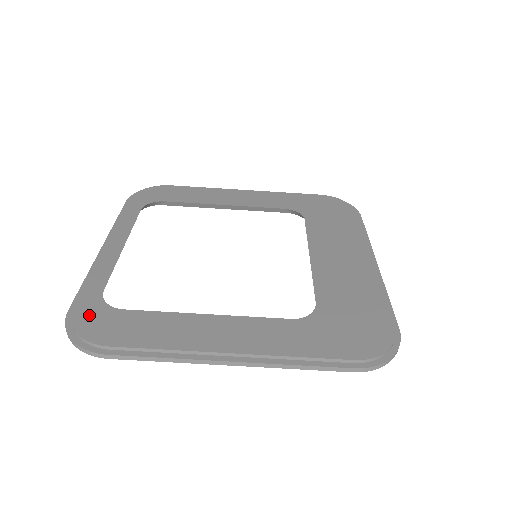
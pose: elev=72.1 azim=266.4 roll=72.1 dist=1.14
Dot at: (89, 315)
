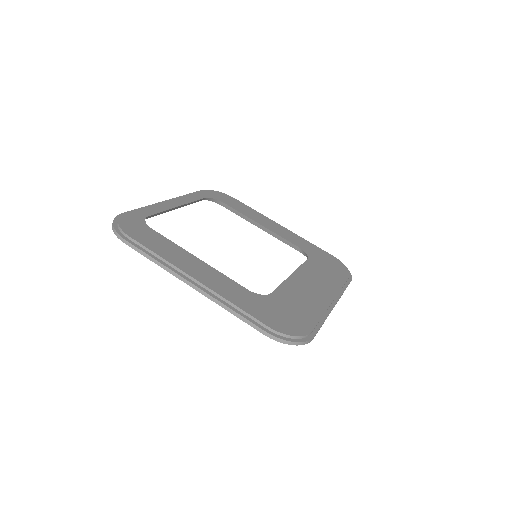
Dot at: (131, 220)
